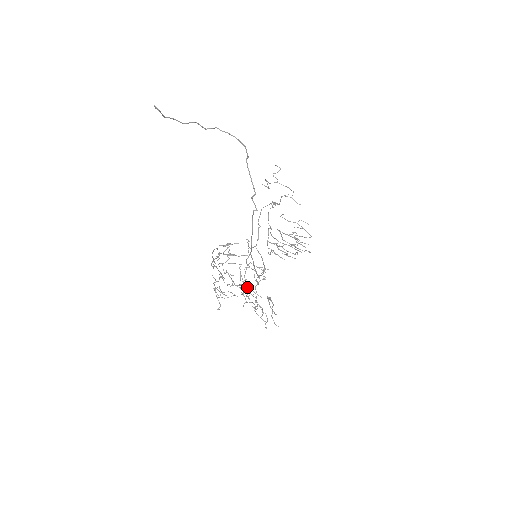
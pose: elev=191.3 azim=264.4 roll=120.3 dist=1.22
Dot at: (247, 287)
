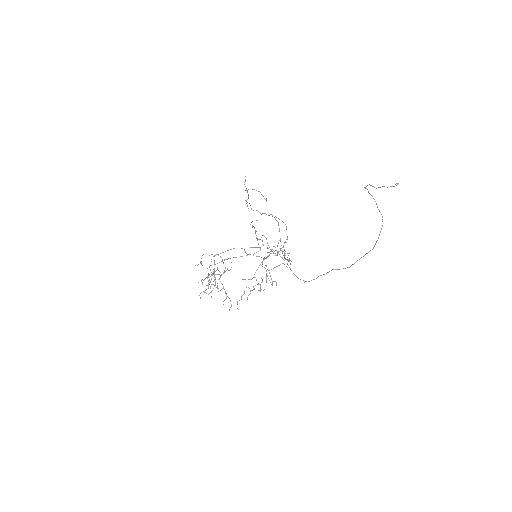
Dot at: occluded
